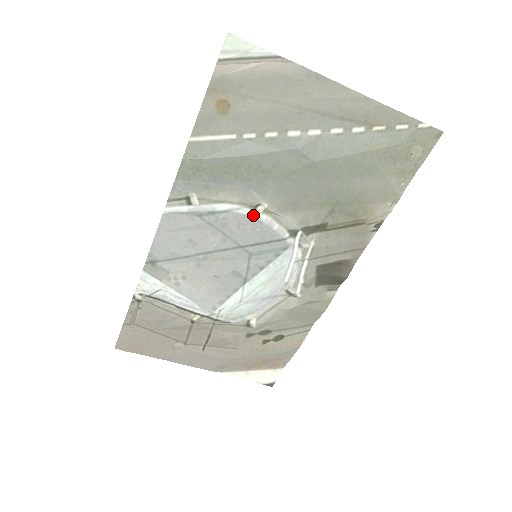
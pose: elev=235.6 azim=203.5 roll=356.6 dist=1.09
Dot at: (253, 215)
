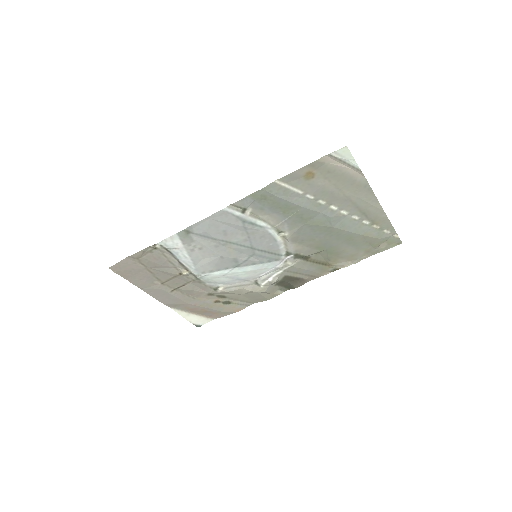
Dot at: (275, 235)
